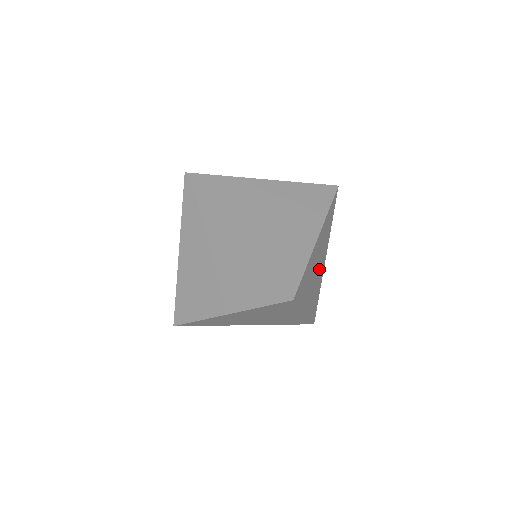
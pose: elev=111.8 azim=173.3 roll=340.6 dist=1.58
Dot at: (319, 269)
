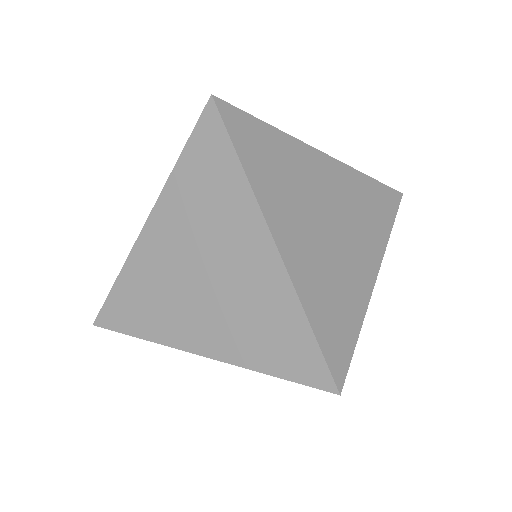
Dot at: (331, 201)
